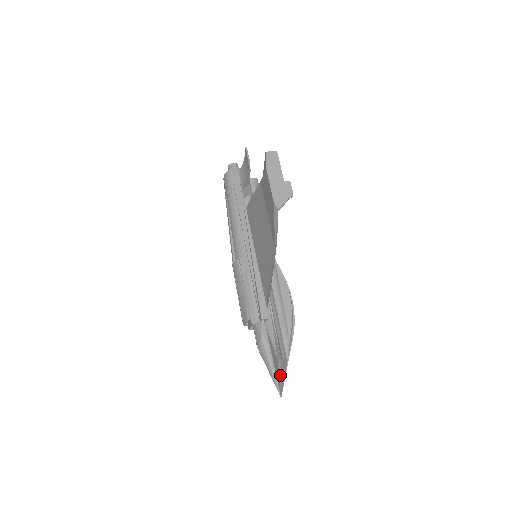
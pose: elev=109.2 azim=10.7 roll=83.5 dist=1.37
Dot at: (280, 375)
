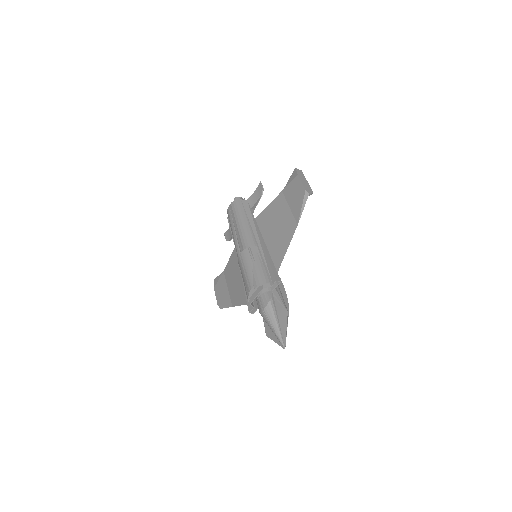
Dot at: occluded
